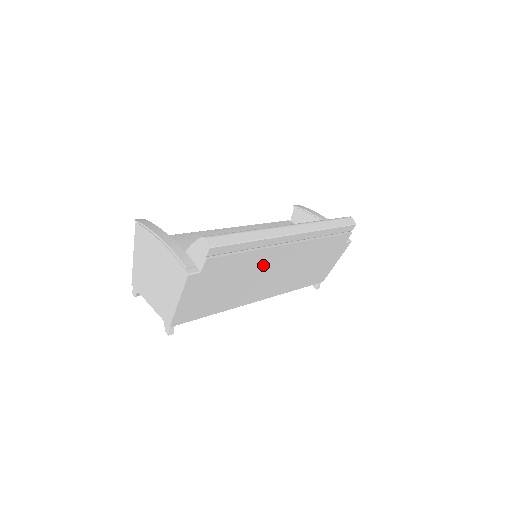
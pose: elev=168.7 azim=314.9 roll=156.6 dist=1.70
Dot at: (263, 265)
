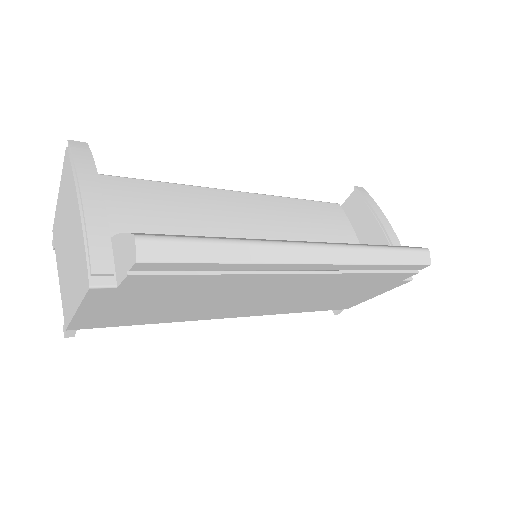
Dot at: (249, 289)
